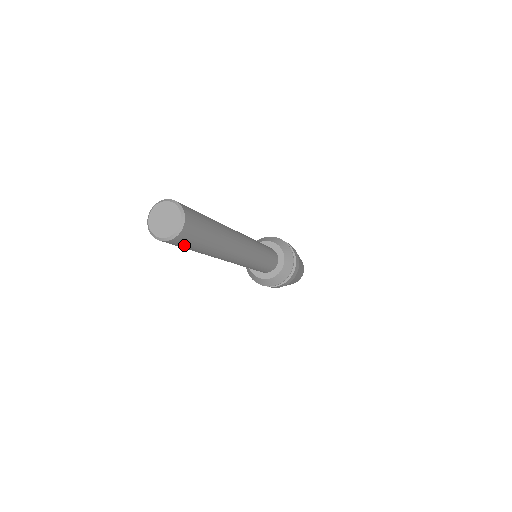
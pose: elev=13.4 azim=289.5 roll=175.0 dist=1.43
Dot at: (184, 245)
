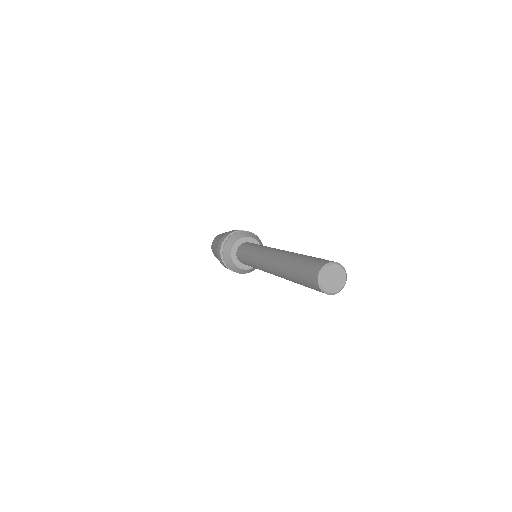
Dot at: occluded
